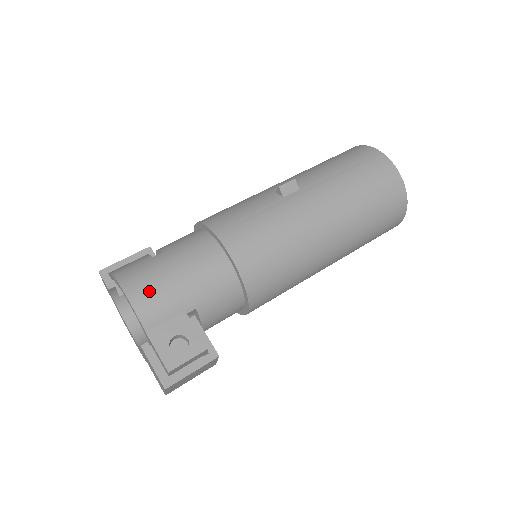
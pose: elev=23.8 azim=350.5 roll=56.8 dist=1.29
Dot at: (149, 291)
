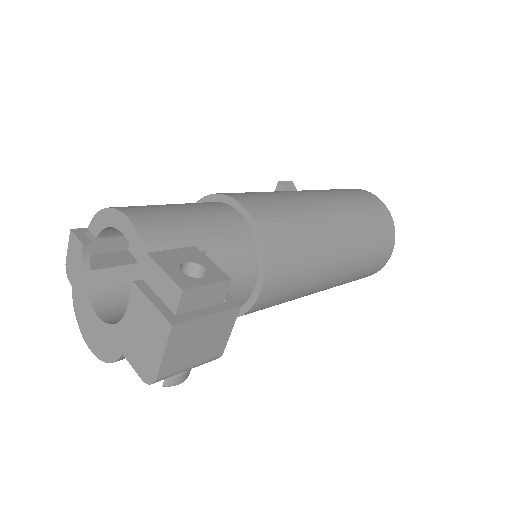
Dot at: (152, 215)
